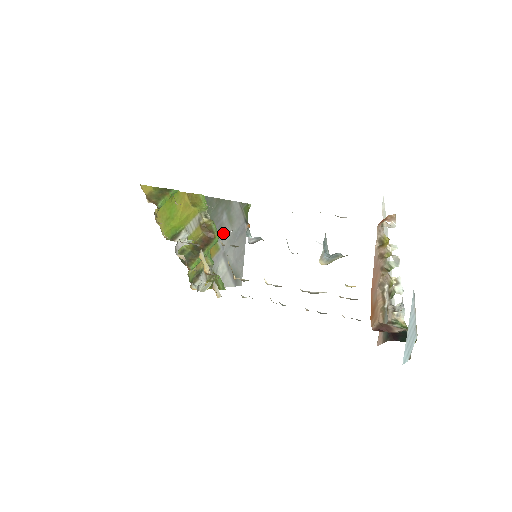
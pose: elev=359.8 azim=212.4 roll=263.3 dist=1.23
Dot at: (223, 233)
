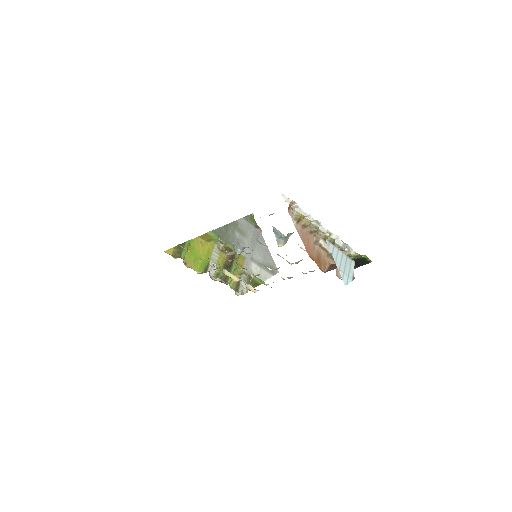
Dot at: (242, 245)
